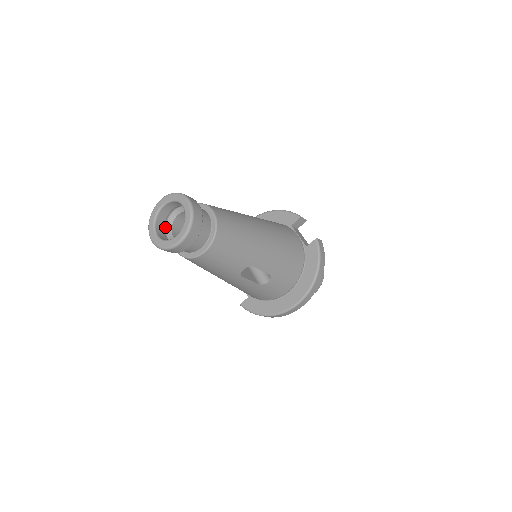
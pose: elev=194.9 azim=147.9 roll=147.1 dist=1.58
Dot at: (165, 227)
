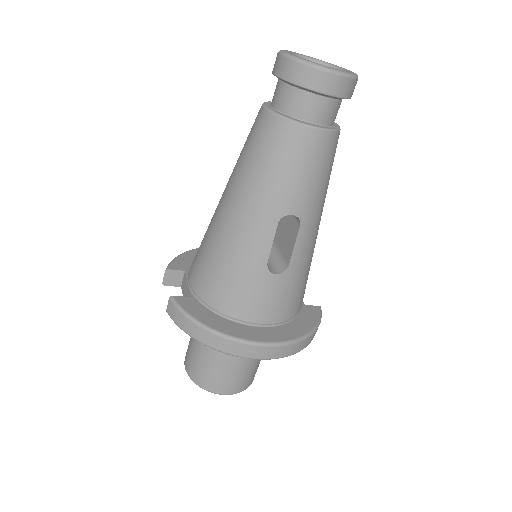
Dot at: occluded
